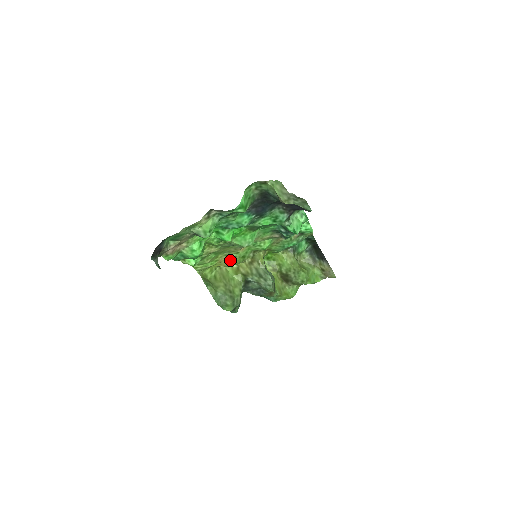
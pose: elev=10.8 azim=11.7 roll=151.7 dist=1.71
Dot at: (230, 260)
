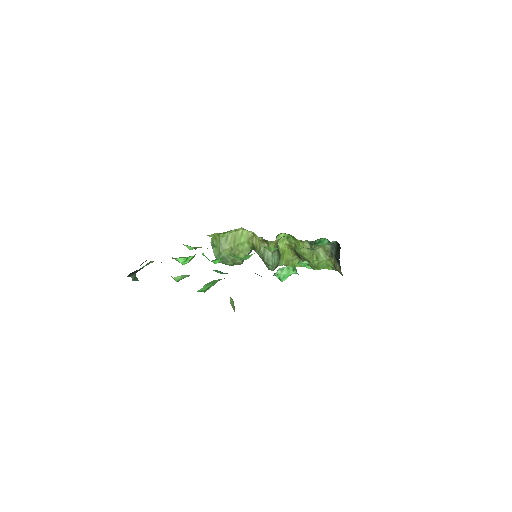
Dot at: occluded
